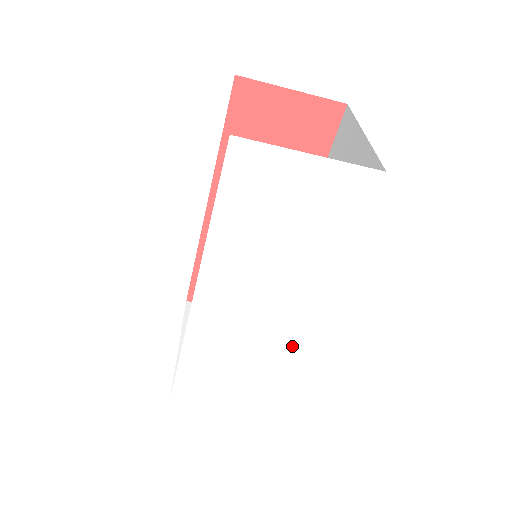
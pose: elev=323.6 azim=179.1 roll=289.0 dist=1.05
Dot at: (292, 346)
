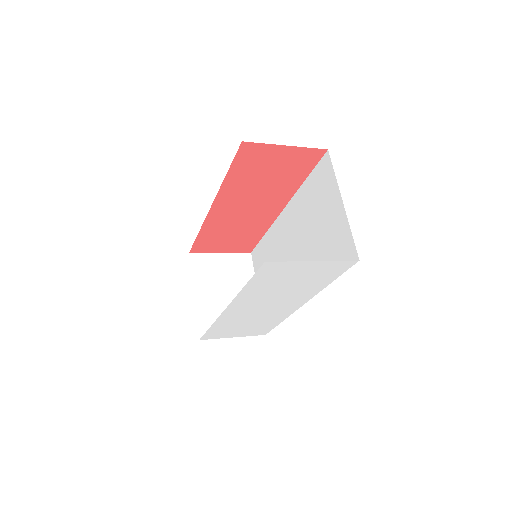
Dot at: (284, 315)
